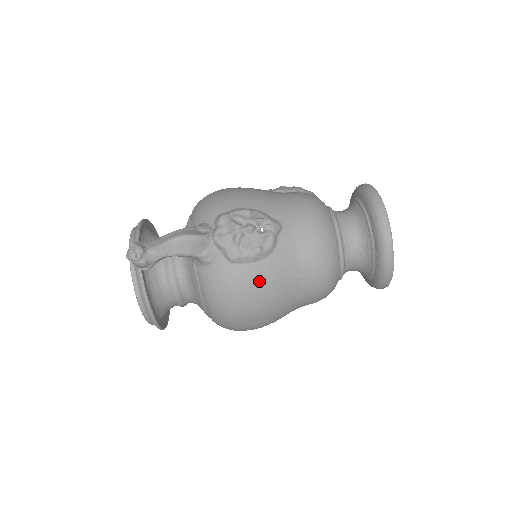
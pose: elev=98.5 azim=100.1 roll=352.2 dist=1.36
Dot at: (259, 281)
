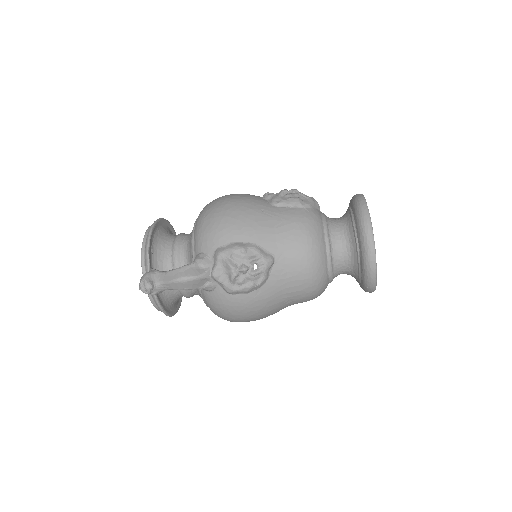
Dot at: (253, 305)
